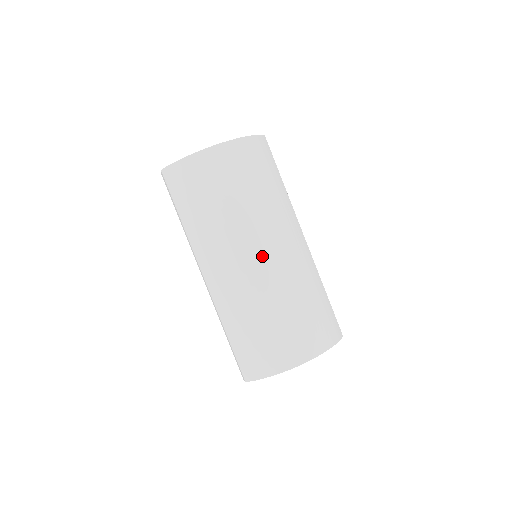
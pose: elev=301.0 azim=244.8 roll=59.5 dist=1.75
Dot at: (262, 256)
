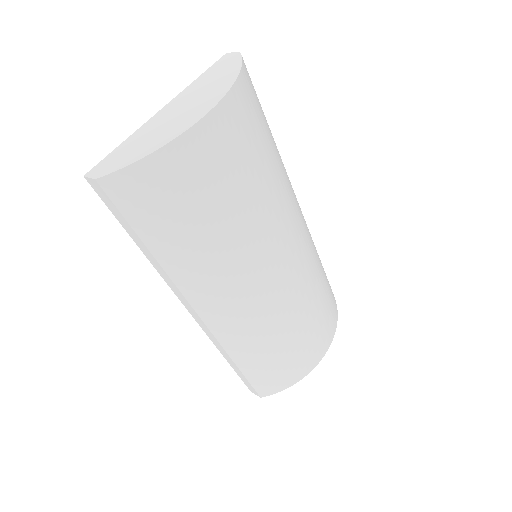
Dot at: (283, 266)
